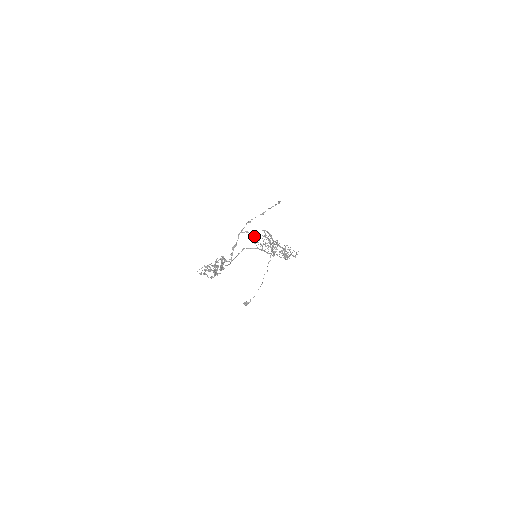
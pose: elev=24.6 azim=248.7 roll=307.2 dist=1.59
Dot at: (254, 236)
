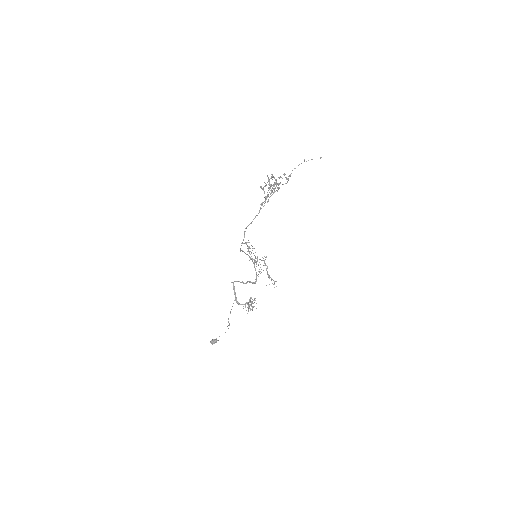
Dot at: (252, 246)
